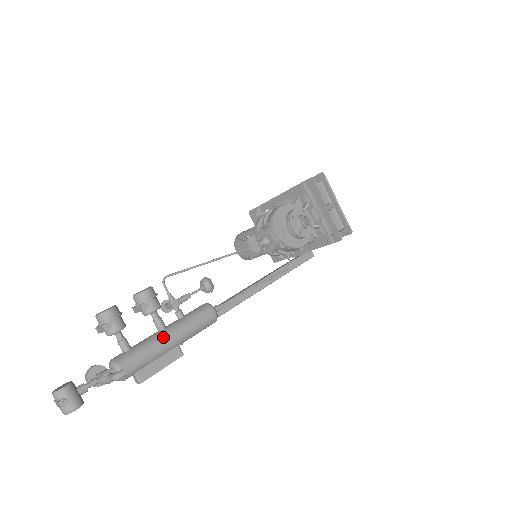
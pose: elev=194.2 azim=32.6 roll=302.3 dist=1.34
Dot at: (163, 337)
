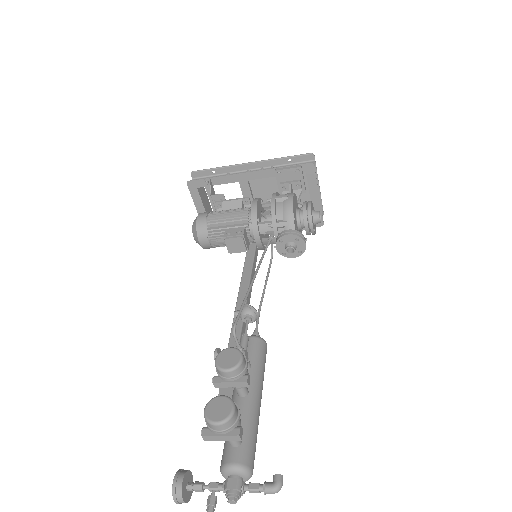
Dot at: (257, 404)
